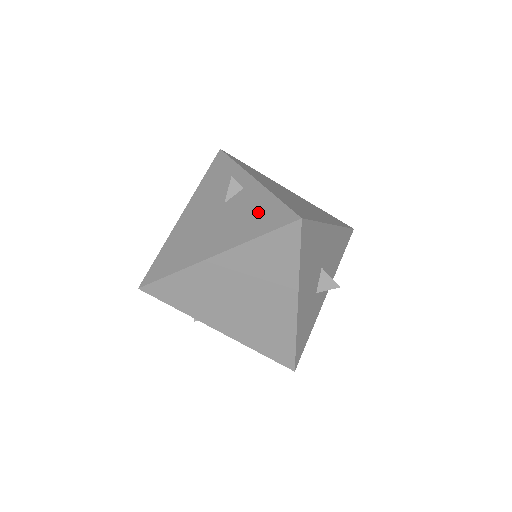
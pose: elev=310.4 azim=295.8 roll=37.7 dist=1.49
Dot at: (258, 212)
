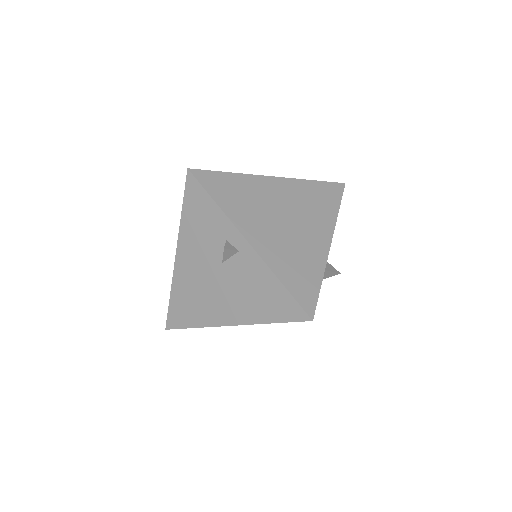
Dot at: (265, 293)
